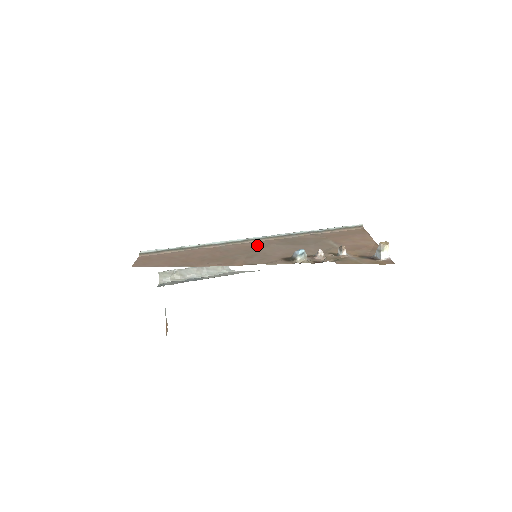
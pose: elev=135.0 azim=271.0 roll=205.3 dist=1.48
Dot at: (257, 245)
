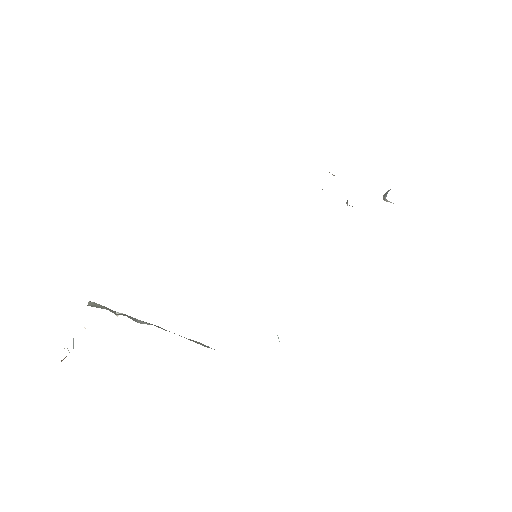
Dot at: occluded
